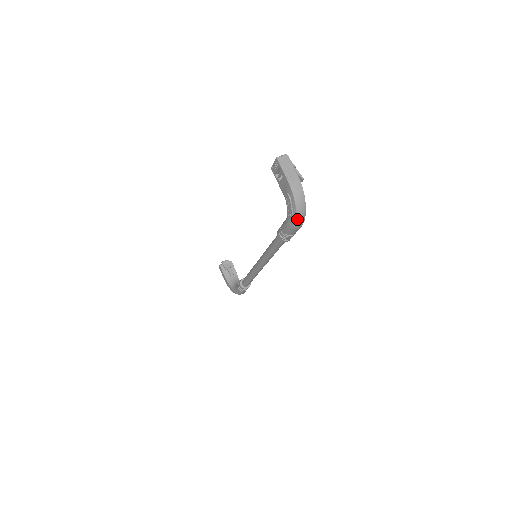
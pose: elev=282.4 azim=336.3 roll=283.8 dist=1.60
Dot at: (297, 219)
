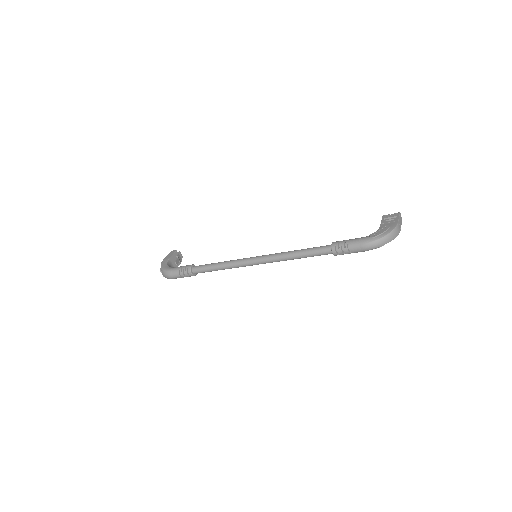
Dot at: (377, 240)
